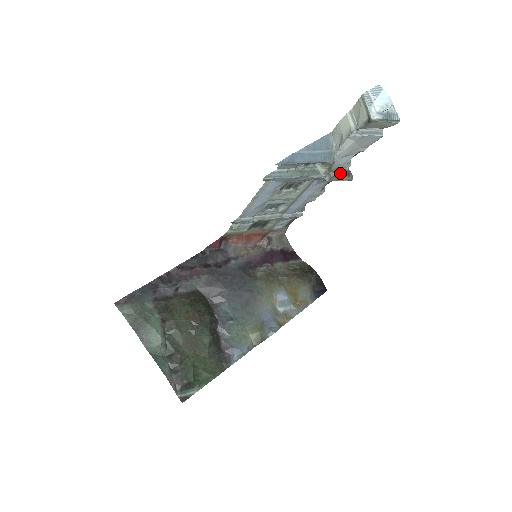
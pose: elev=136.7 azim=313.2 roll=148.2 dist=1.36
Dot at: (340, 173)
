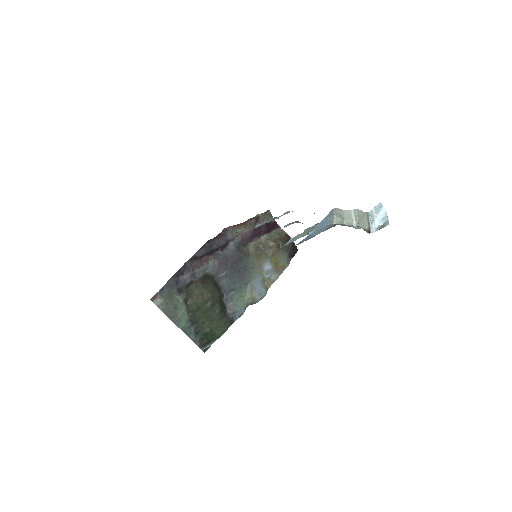
Dot at: occluded
